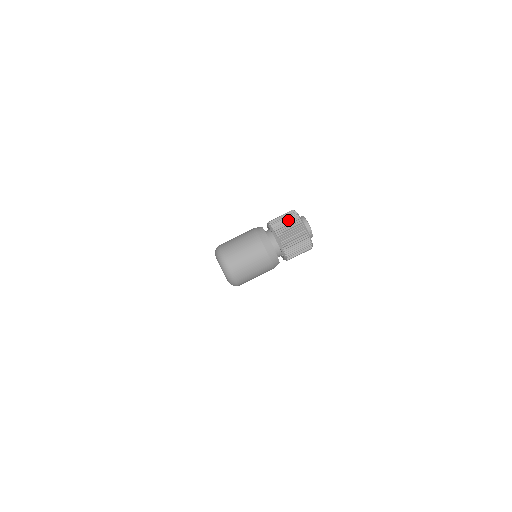
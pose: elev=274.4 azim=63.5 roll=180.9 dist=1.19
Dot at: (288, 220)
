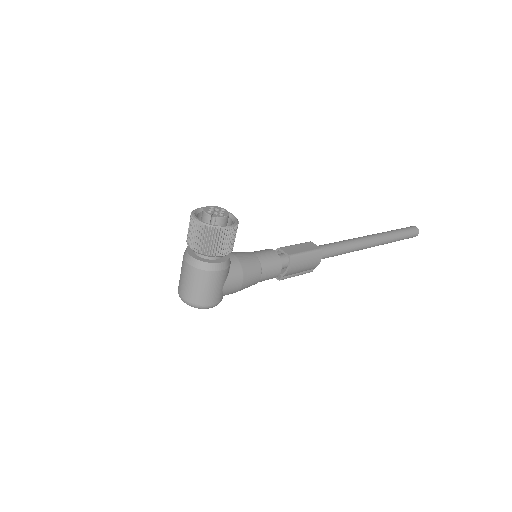
Dot at: (189, 224)
